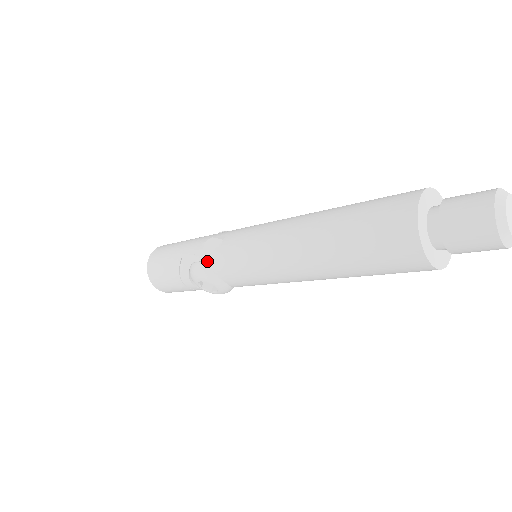
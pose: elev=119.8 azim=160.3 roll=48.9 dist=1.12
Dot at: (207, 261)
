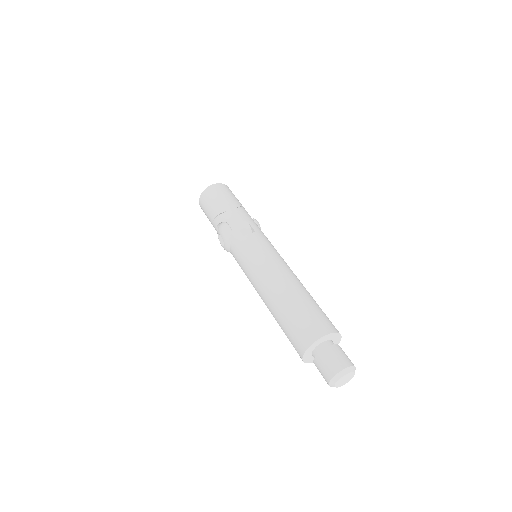
Dot at: (233, 232)
